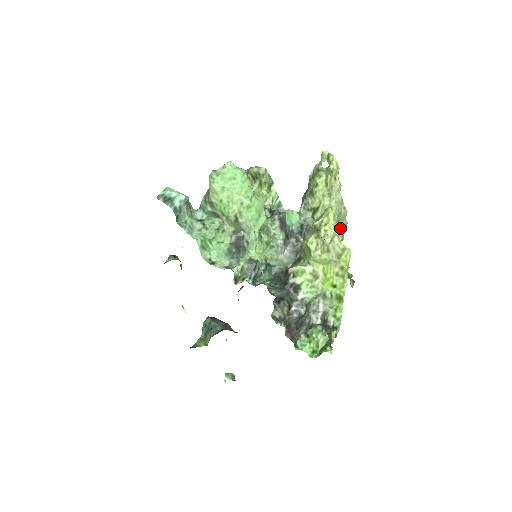
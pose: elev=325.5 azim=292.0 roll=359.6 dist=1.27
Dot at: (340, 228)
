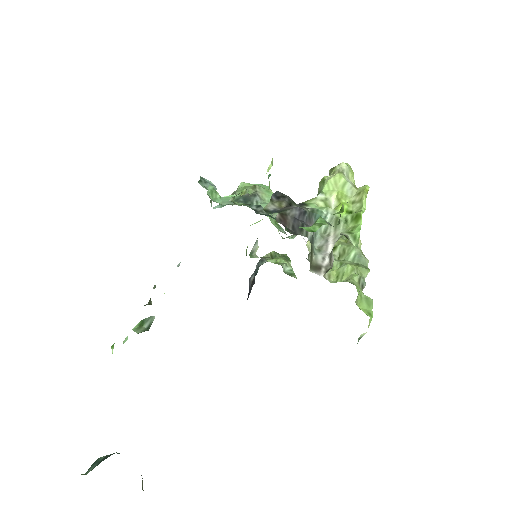
Dot at: (361, 267)
